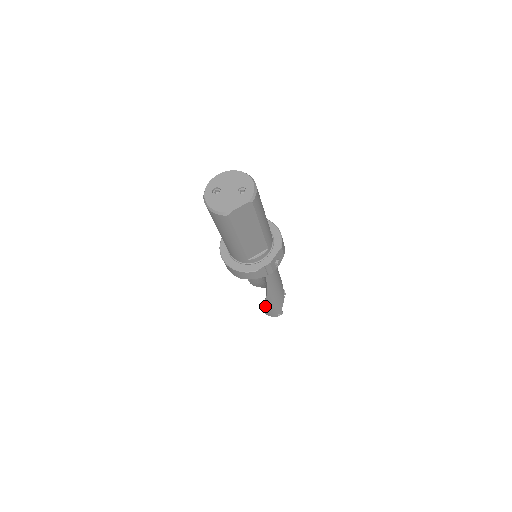
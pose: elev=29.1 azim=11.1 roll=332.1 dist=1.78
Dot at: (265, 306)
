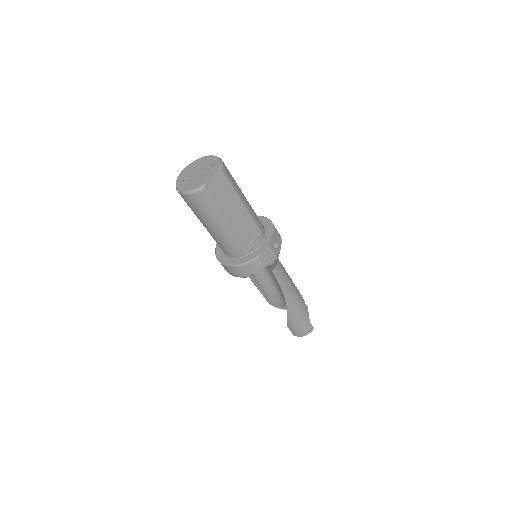
Dot at: (291, 322)
